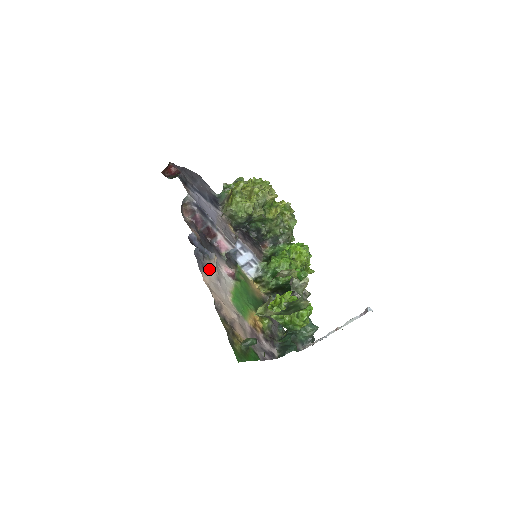
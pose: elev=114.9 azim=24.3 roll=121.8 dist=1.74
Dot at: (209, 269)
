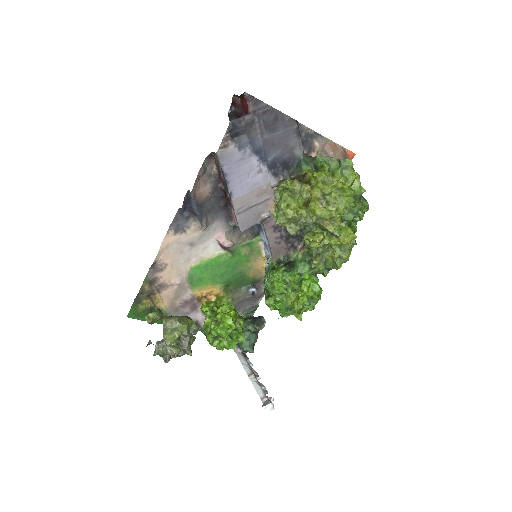
Dot at: (186, 231)
